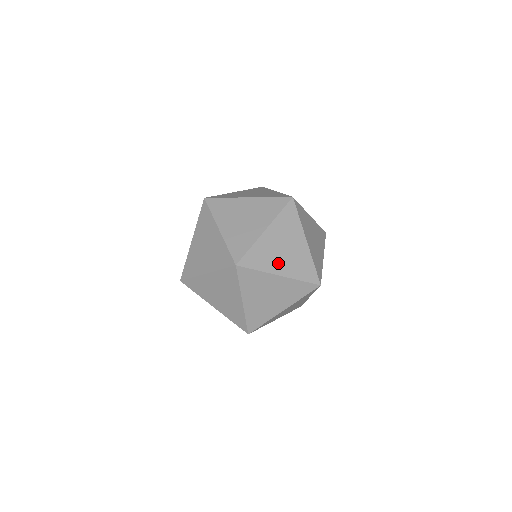
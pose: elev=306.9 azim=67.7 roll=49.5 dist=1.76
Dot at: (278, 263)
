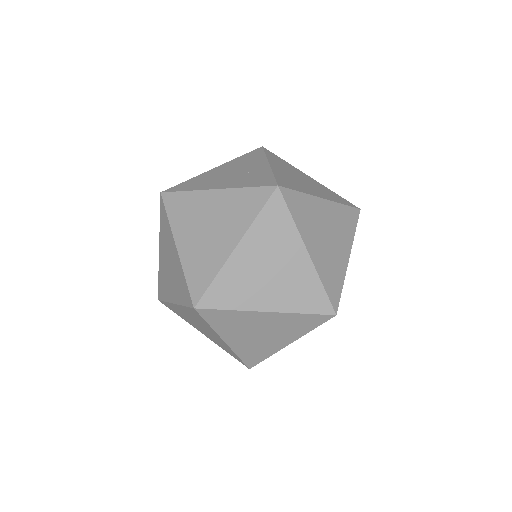
Dot at: occluded
